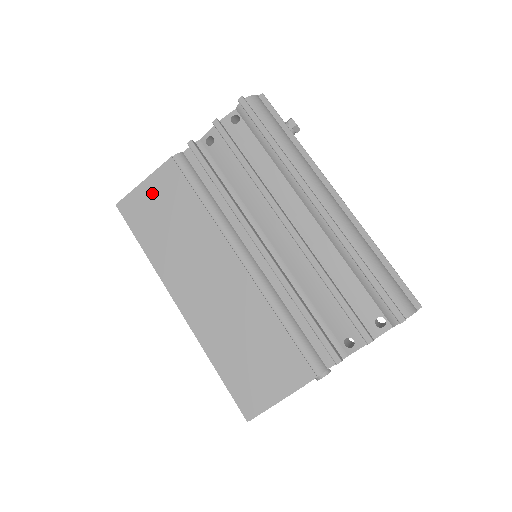
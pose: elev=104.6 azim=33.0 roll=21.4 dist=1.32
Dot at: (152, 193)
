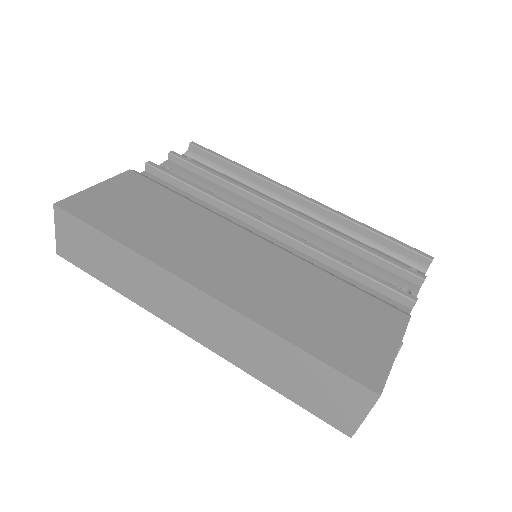
Dot at: (112, 193)
